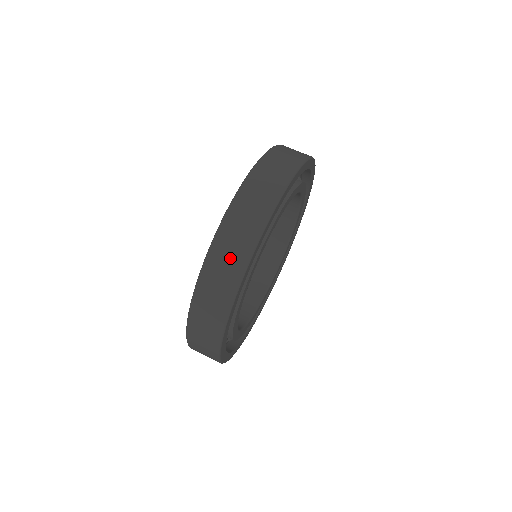
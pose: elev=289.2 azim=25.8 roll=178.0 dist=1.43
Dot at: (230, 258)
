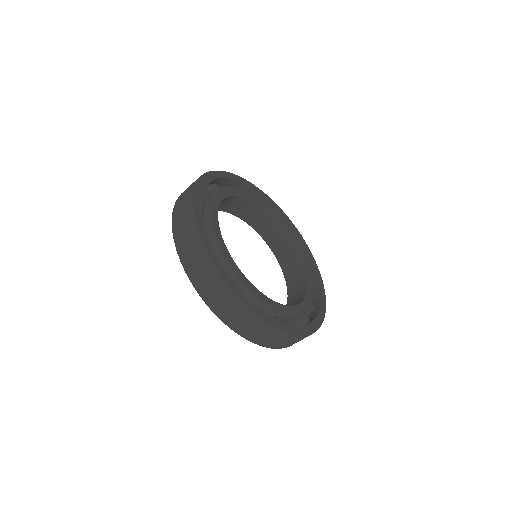
Dot at: (200, 268)
